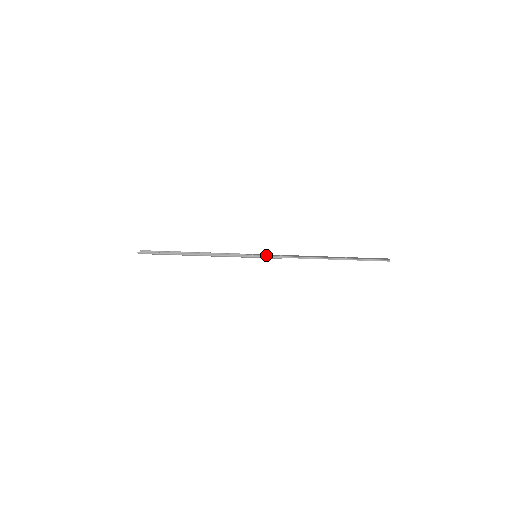
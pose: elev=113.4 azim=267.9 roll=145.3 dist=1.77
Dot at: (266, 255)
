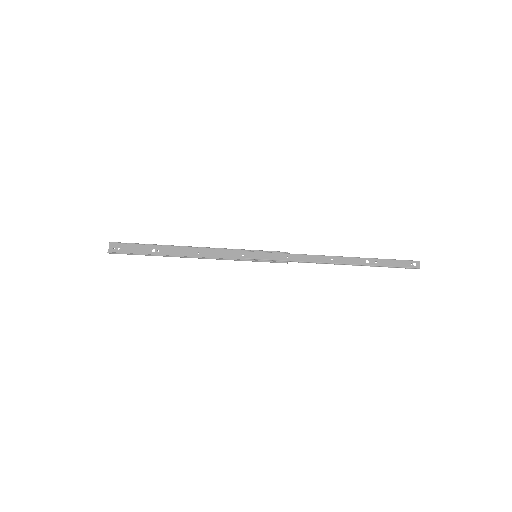
Dot at: (268, 259)
